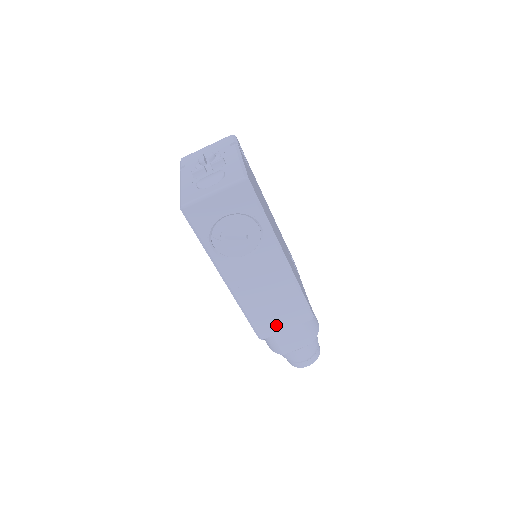
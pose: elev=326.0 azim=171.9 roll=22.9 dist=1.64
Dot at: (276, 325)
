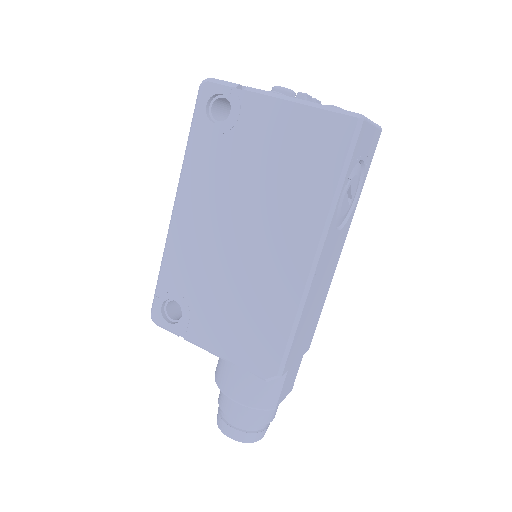
Dot at: (297, 351)
